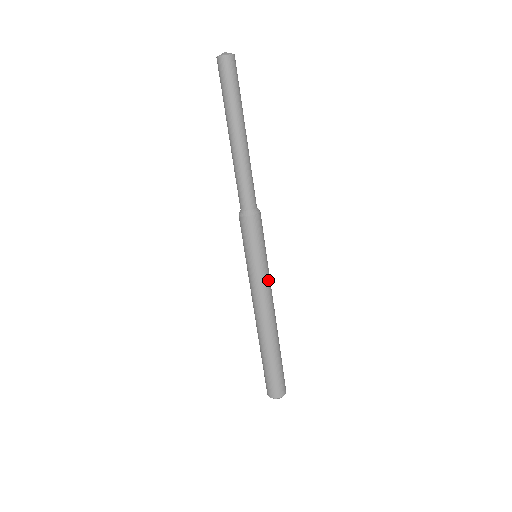
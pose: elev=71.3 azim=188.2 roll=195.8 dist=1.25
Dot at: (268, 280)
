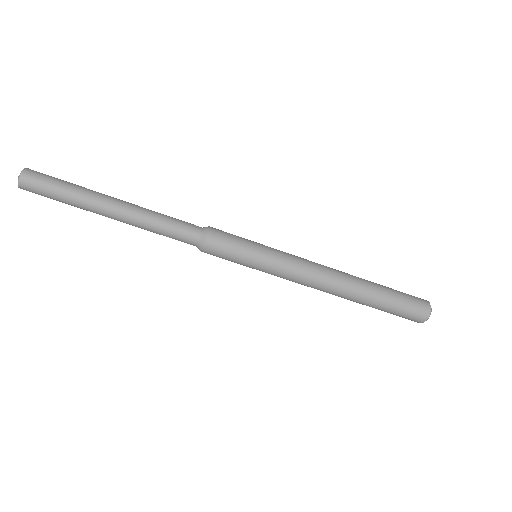
Dot at: (288, 254)
